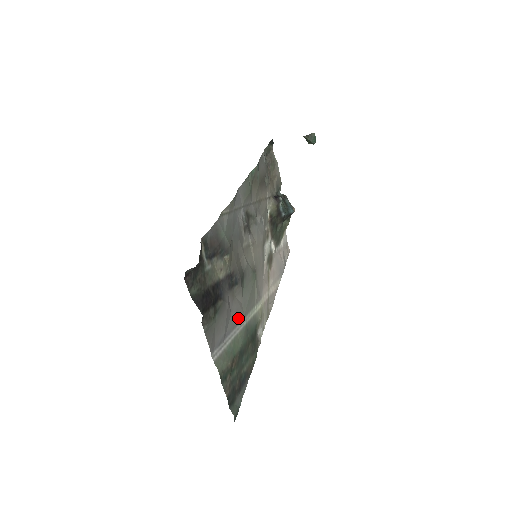
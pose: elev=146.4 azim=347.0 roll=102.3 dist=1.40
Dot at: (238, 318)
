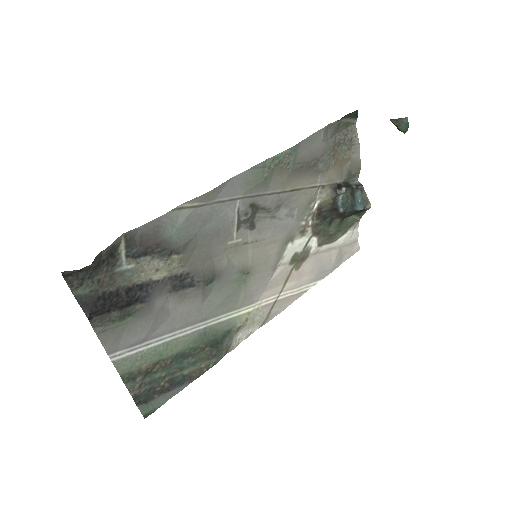
Dot at: (187, 321)
